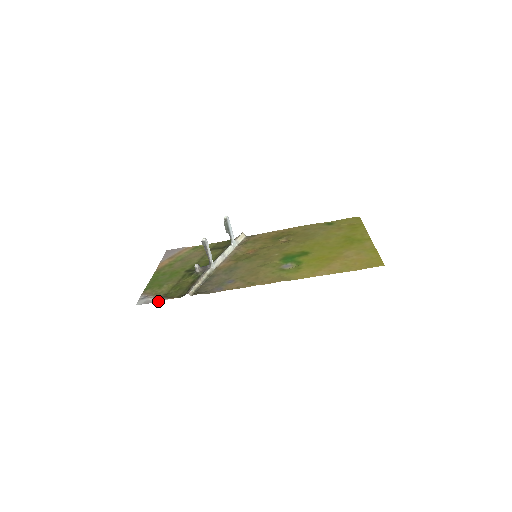
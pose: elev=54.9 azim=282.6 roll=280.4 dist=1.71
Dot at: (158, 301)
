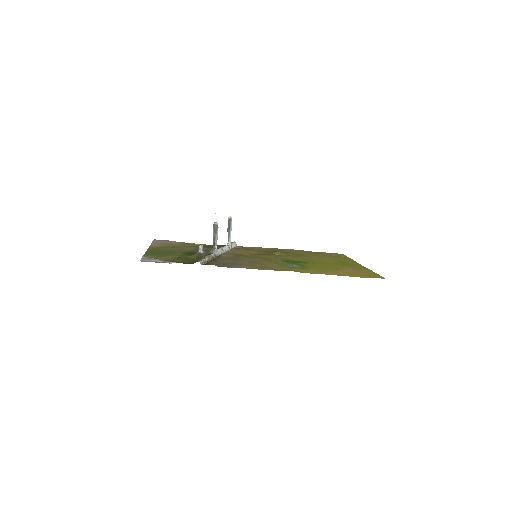
Dot at: (165, 262)
